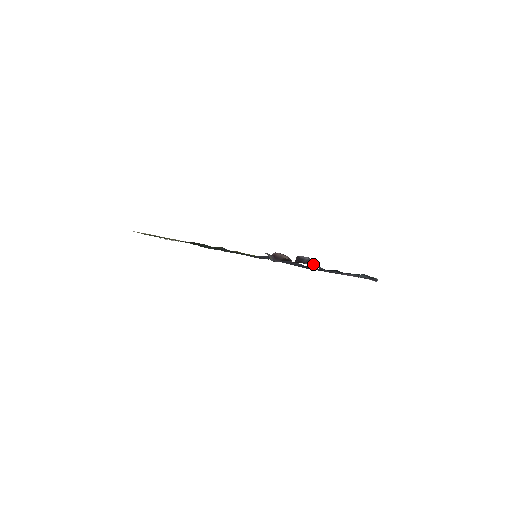
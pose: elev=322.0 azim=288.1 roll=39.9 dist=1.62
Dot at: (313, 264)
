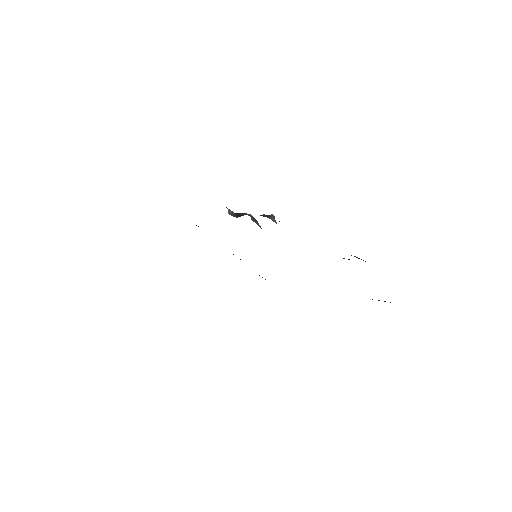
Dot at: (276, 222)
